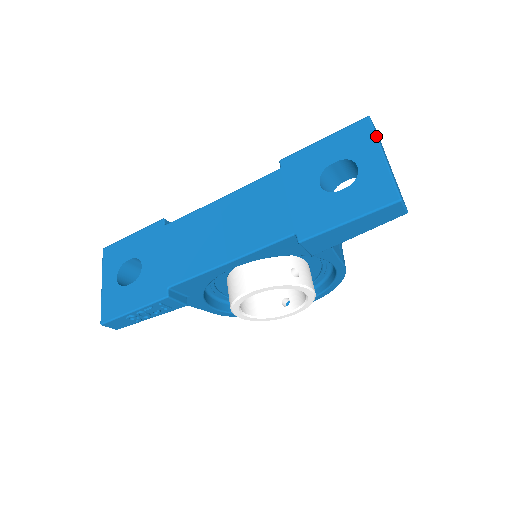
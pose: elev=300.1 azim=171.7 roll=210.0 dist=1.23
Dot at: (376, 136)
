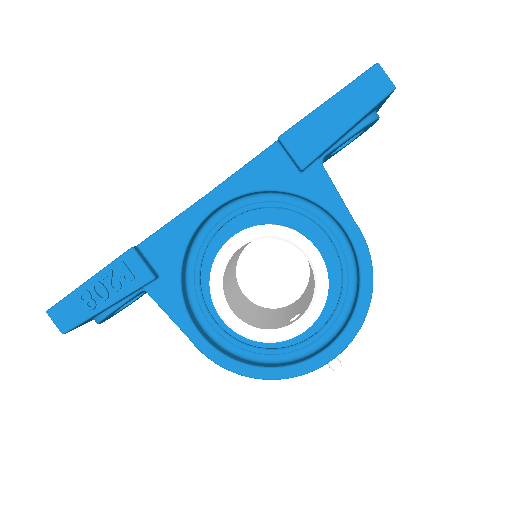
Dot at: occluded
